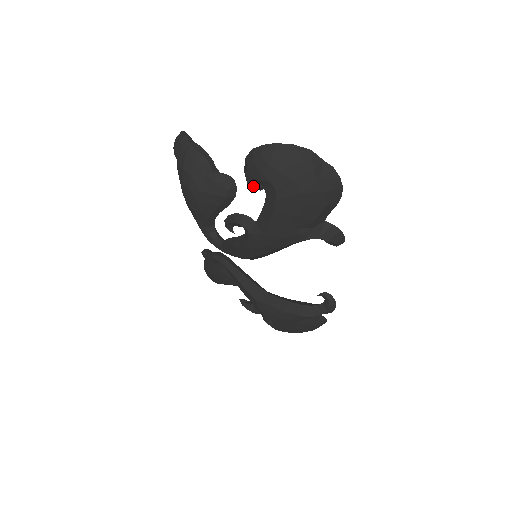
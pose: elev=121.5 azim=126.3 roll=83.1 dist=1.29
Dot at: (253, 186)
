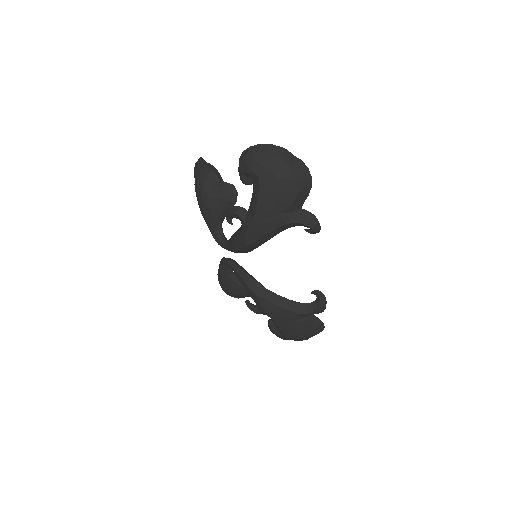
Dot at: (244, 180)
